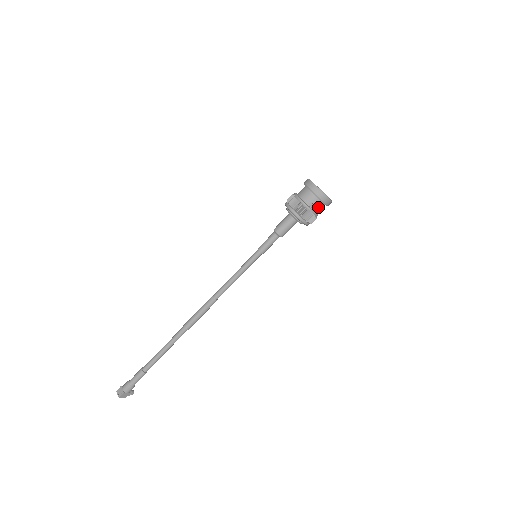
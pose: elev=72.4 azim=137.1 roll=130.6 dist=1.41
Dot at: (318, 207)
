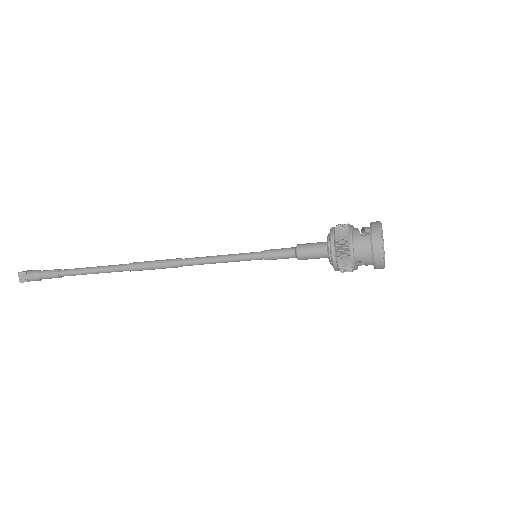
Dot at: occluded
